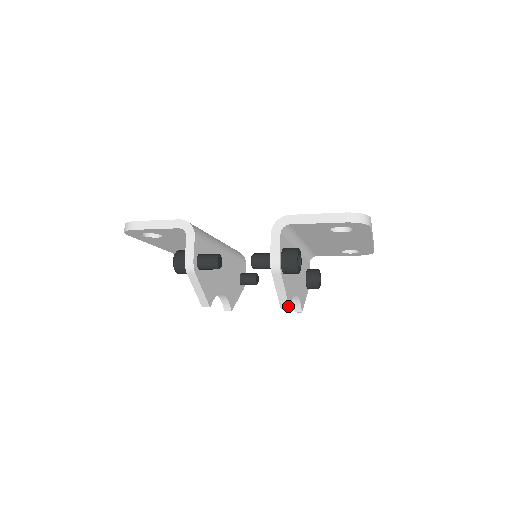
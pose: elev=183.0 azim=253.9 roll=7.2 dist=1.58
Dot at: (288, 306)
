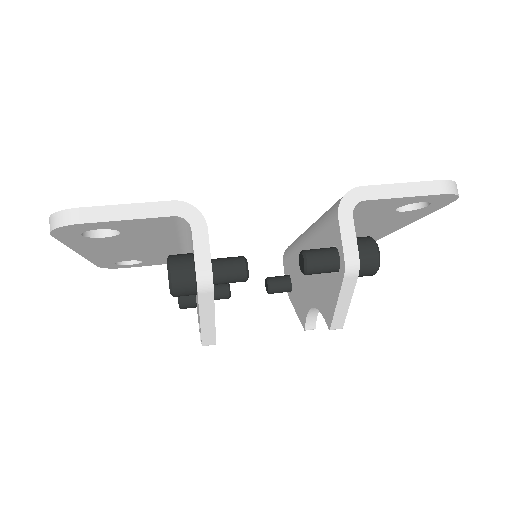
Dot at: (342, 325)
